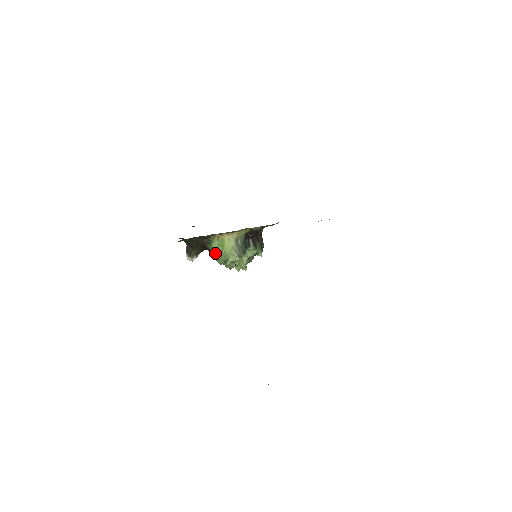
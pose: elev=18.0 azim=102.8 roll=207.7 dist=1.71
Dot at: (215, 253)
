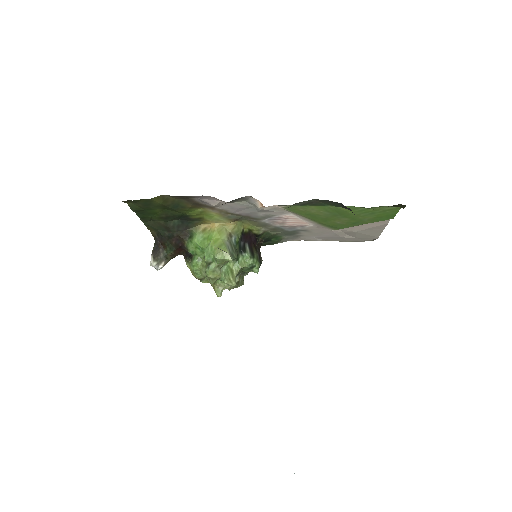
Dot at: (194, 256)
